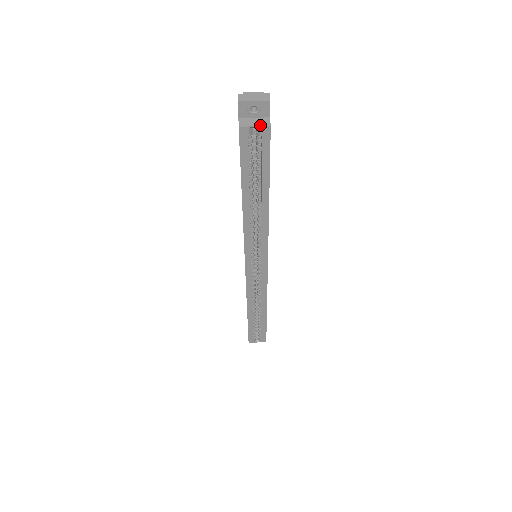
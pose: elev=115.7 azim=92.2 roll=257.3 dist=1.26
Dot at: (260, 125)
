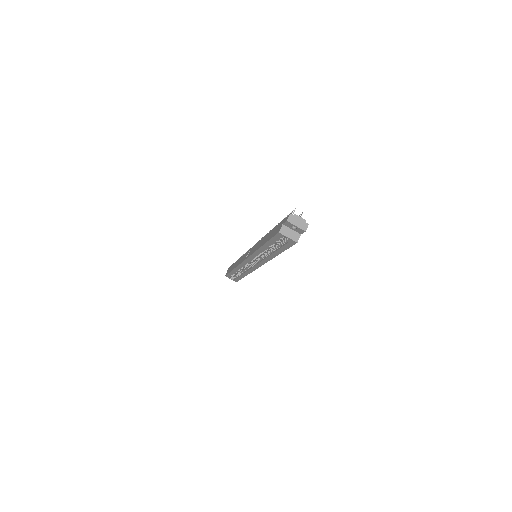
Dot at: (292, 238)
